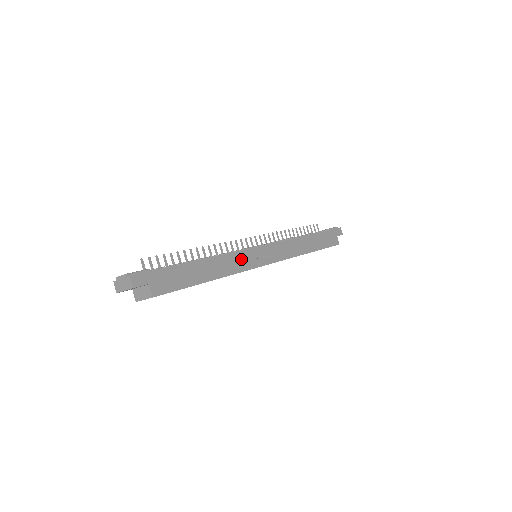
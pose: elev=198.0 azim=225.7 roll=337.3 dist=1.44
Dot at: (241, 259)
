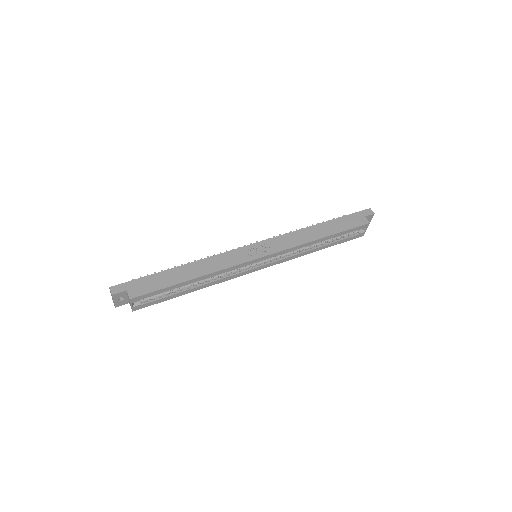
Dot at: (227, 258)
